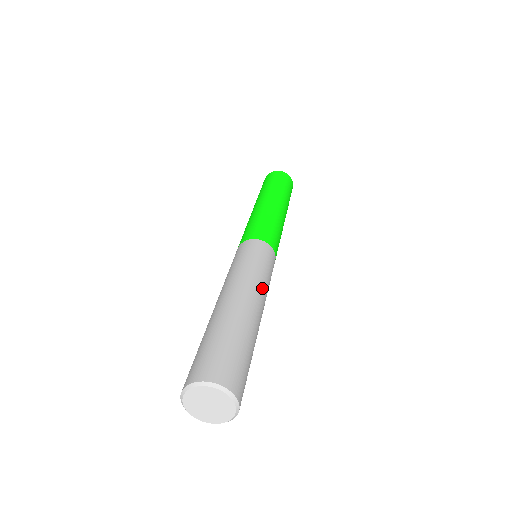
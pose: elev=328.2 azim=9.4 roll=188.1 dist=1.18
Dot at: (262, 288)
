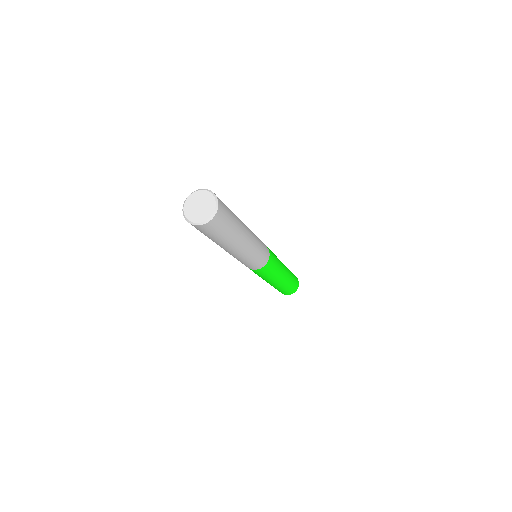
Dot at: occluded
